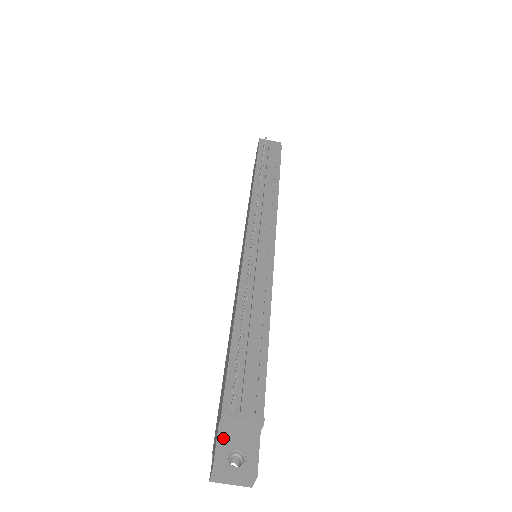
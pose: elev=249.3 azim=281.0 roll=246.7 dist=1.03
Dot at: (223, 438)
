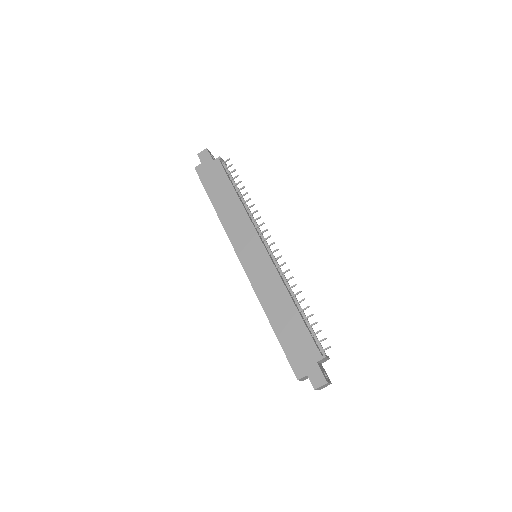
Dot at: (321, 368)
